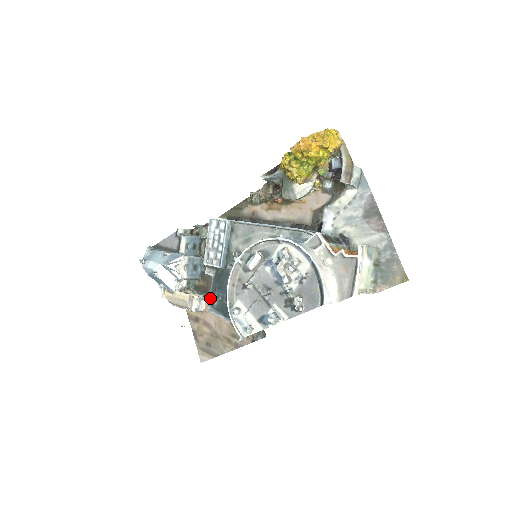
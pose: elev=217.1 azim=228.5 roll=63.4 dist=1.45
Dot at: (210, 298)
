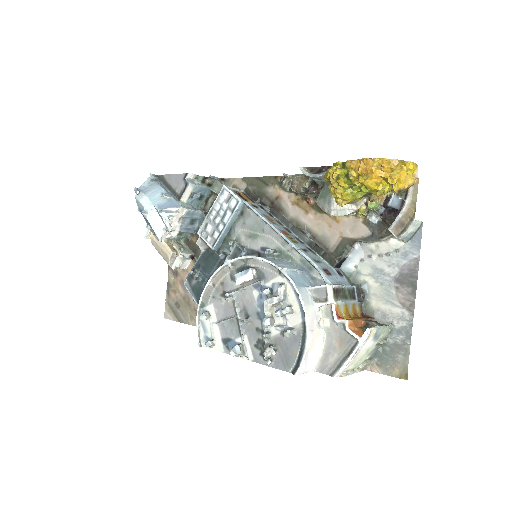
Dot at: occluded
